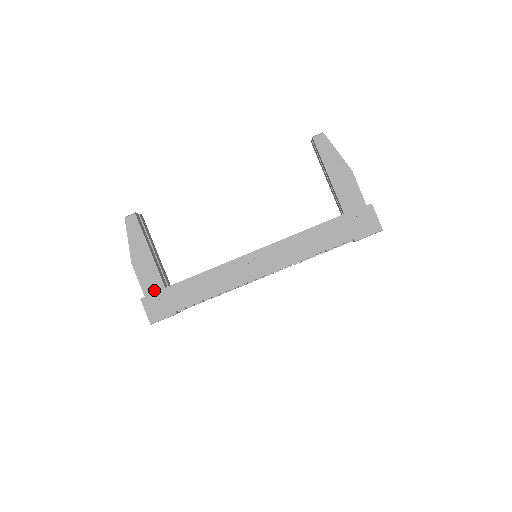
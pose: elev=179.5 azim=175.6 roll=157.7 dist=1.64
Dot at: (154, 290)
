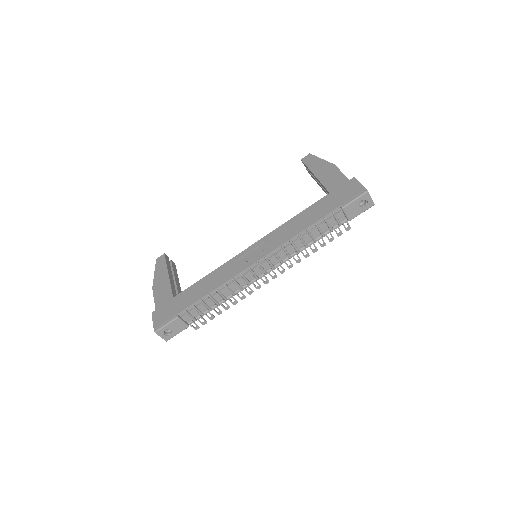
Dot at: (164, 302)
